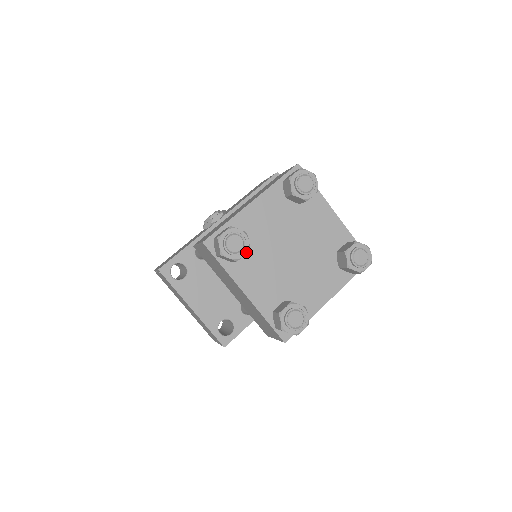
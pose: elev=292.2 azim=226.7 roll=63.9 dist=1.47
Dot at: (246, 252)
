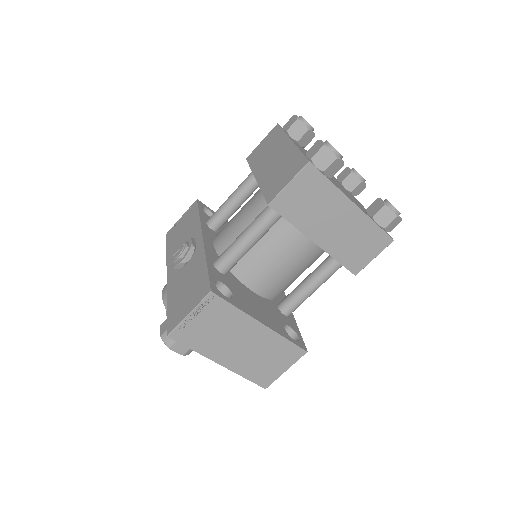
Dot at: occluded
